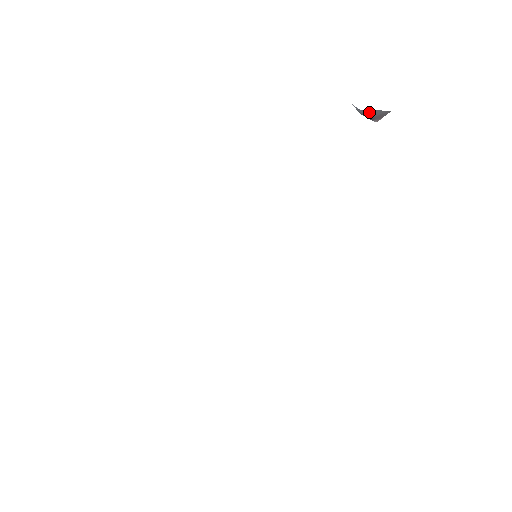
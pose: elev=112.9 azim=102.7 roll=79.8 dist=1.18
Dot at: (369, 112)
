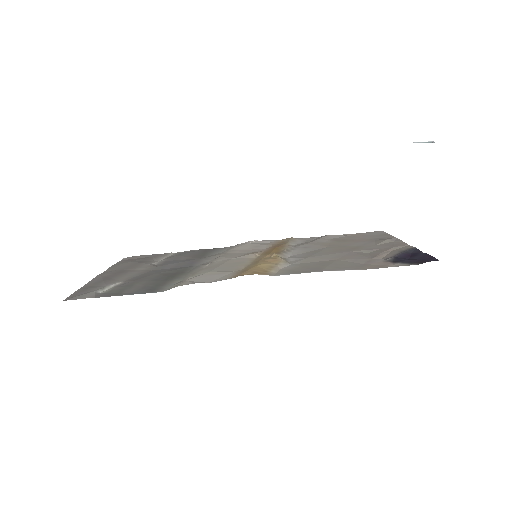
Dot at: occluded
